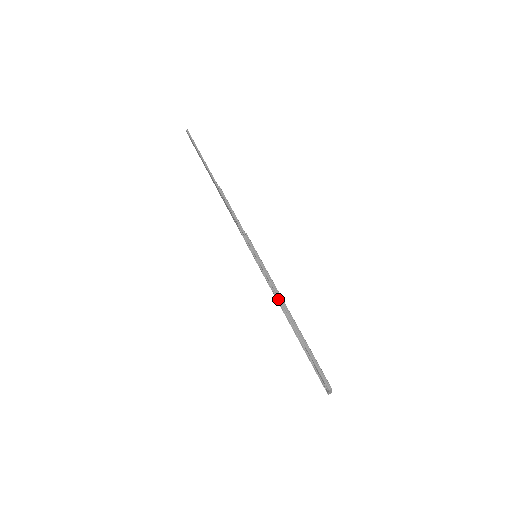
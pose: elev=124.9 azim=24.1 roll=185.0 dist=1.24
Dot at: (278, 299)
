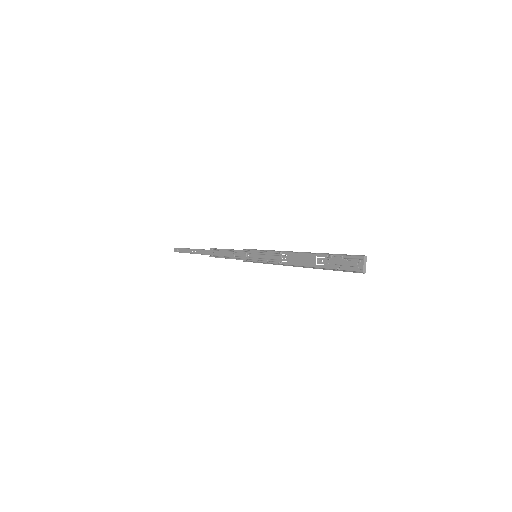
Dot at: (285, 265)
